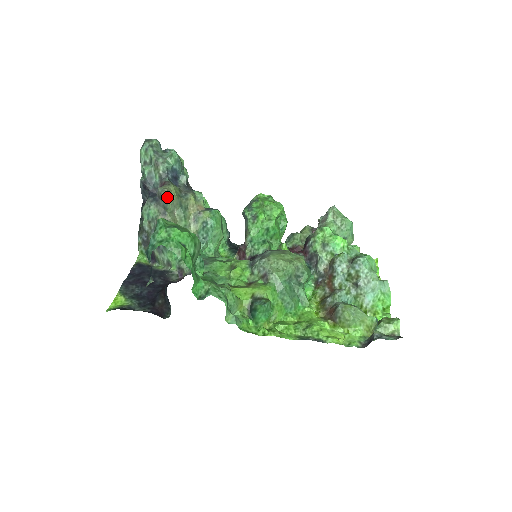
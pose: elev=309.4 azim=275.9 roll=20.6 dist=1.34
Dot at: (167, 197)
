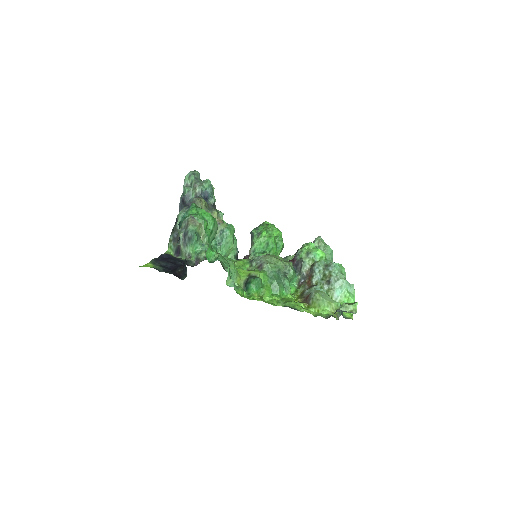
Dot at: (199, 204)
